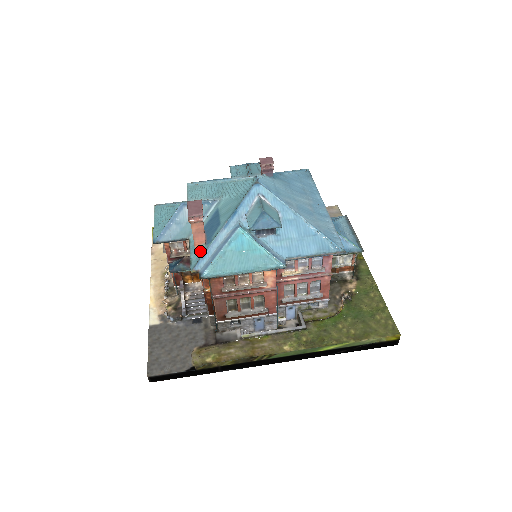
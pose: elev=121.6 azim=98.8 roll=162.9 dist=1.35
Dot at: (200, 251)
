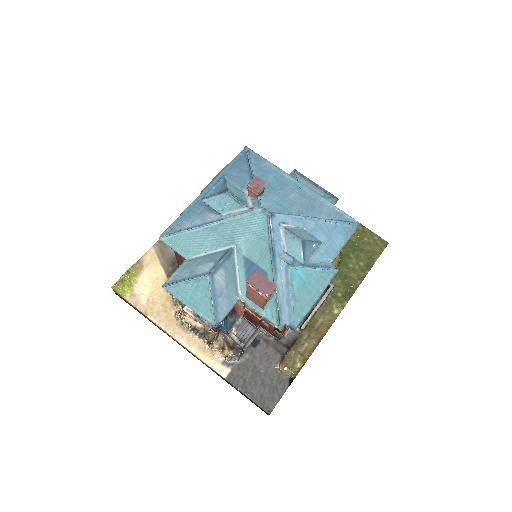
Dot at: (269, 307)
